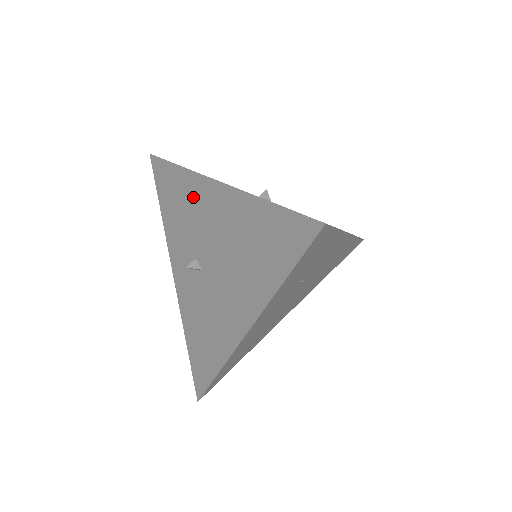
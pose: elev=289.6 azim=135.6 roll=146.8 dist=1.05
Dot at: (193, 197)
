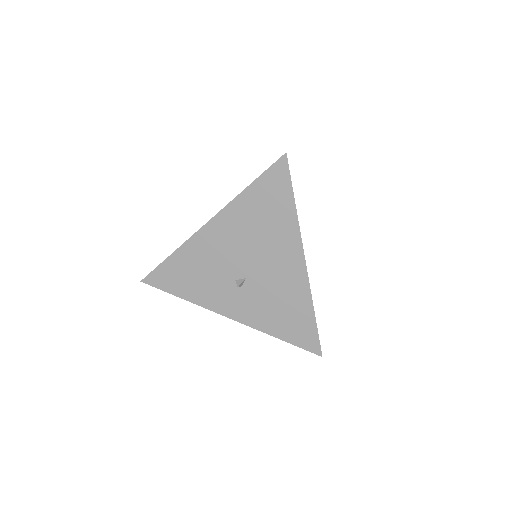
Dot at: (201, 252)
